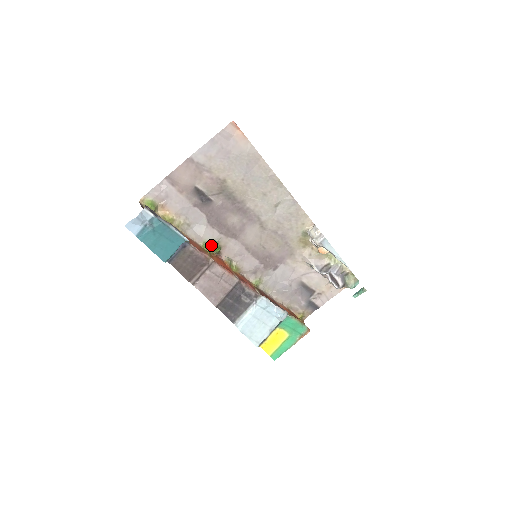
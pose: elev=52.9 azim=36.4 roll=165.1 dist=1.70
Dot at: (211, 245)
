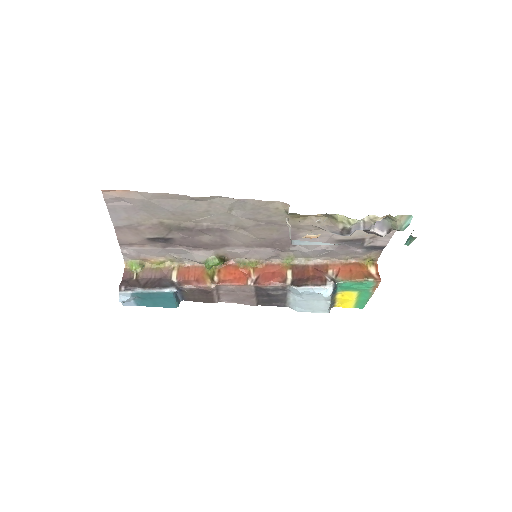
Dot at: (208, 266)
